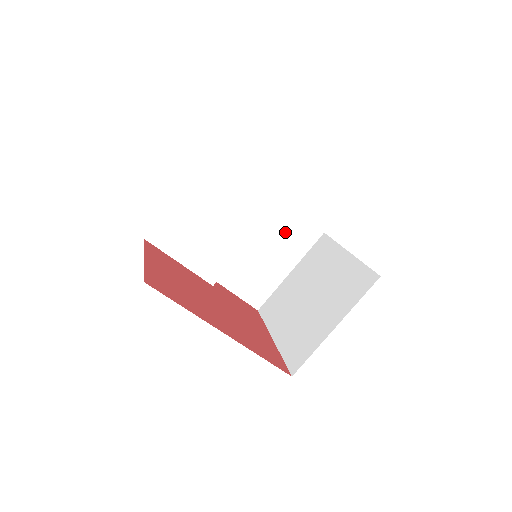
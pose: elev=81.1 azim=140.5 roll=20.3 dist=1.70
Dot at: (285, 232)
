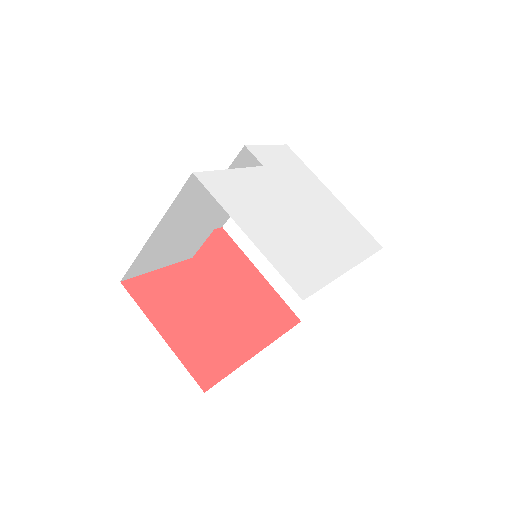
Dot at: occluded
